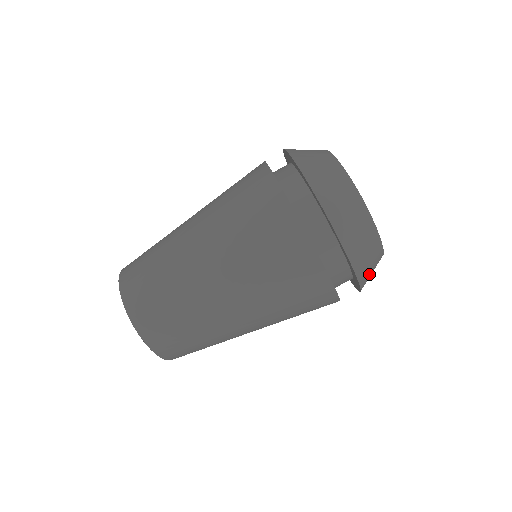
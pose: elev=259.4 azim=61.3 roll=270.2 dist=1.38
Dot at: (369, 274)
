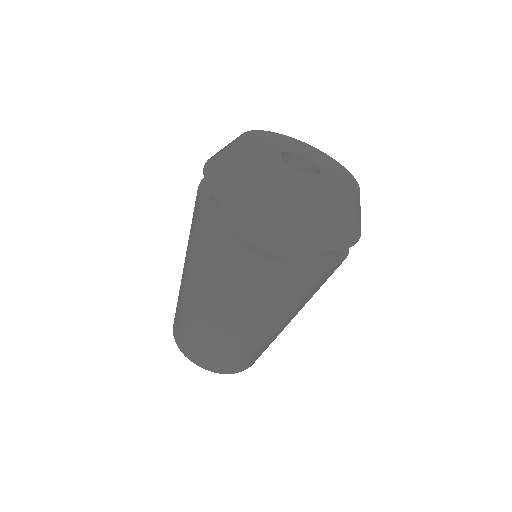
Dot at: (350, 230)
